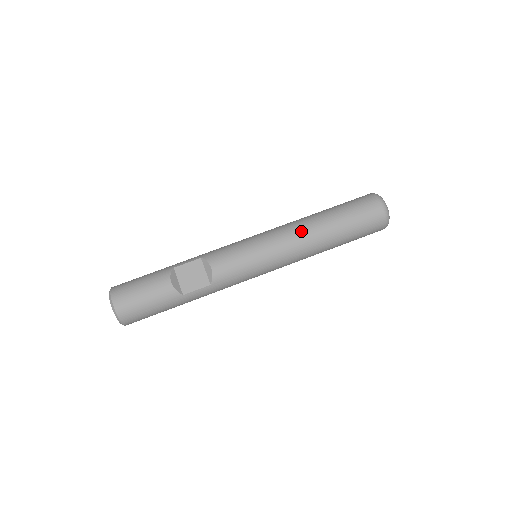
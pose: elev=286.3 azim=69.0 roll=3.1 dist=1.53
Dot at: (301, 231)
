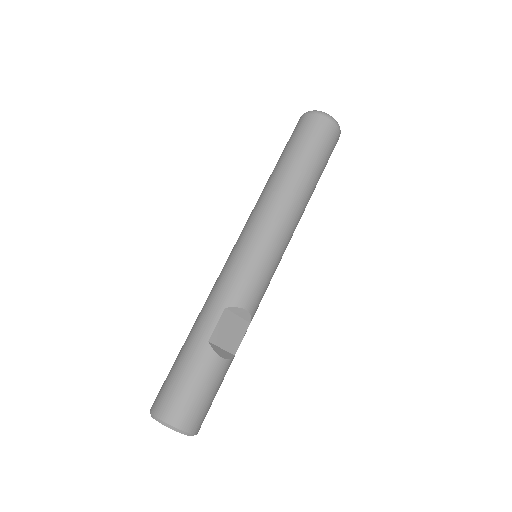
Dot at: (293, 205)
